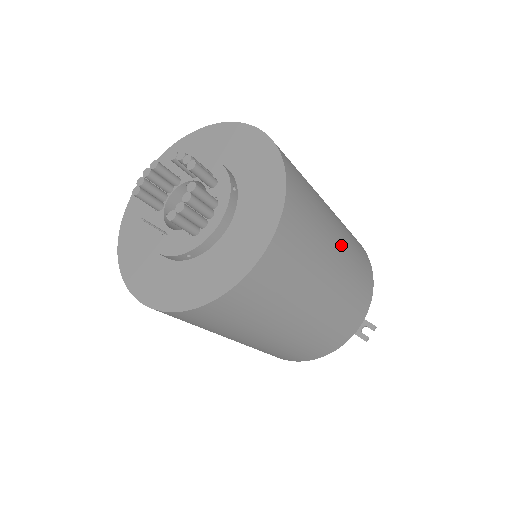
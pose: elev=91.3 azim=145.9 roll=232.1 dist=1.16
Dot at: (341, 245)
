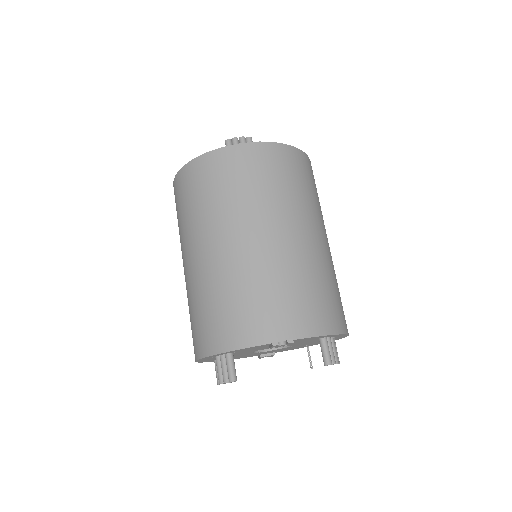
Dot at: (311, 241)
